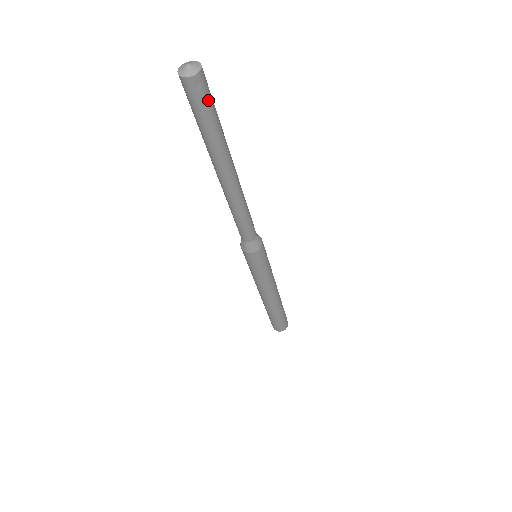
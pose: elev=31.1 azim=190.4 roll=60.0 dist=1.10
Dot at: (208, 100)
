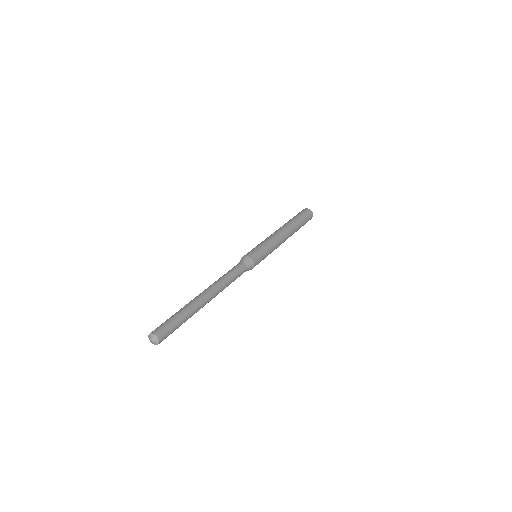
Dot at: (171, 330)
